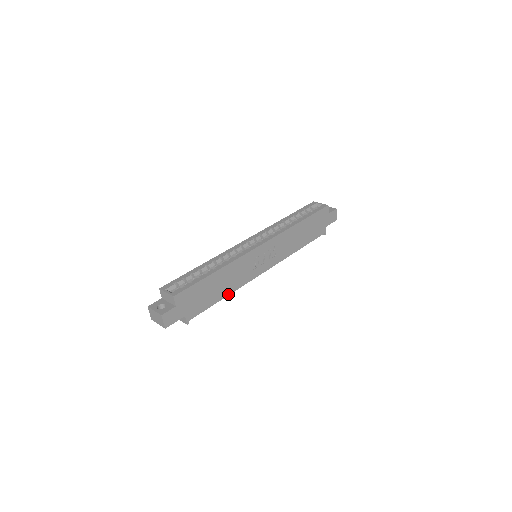
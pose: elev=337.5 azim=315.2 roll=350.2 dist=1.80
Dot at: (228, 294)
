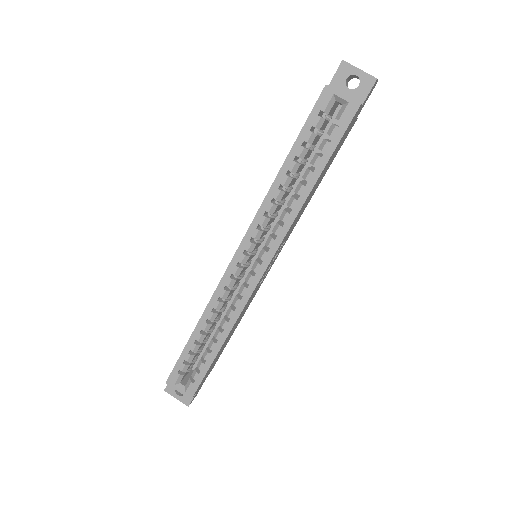
Dot at: occluded
